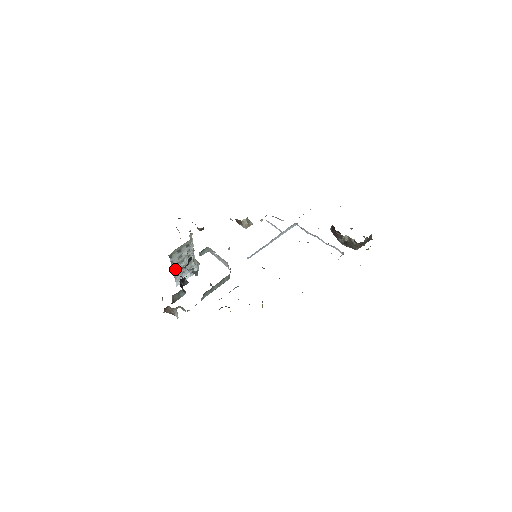
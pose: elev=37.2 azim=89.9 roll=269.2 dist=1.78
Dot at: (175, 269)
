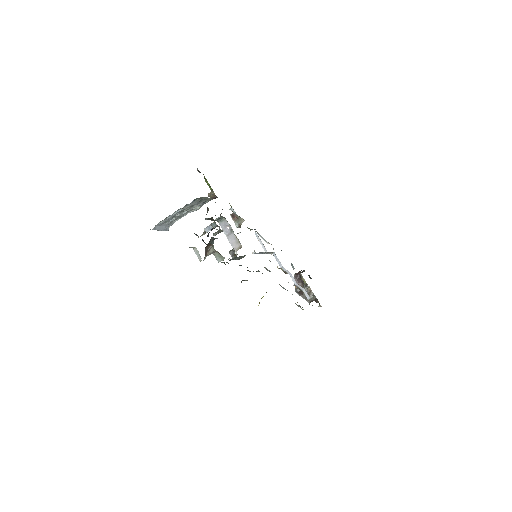
Dot at: (175, 213)
